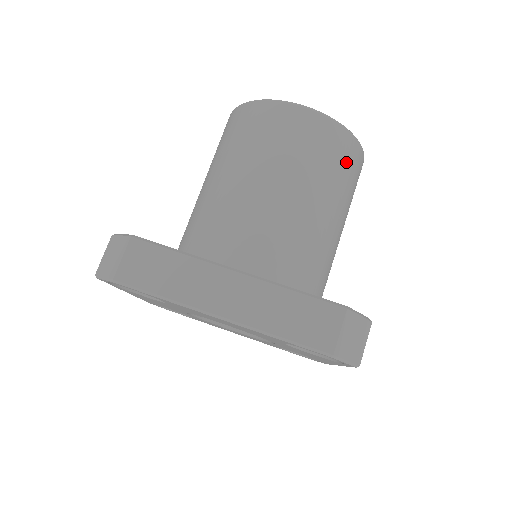
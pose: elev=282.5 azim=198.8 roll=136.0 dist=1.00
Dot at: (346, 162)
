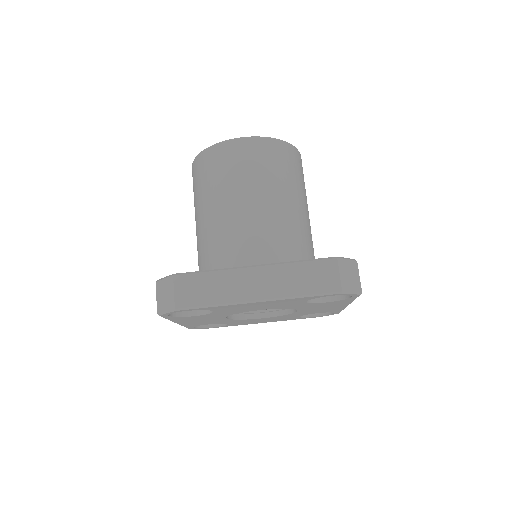
Dot at: (290, 163)
